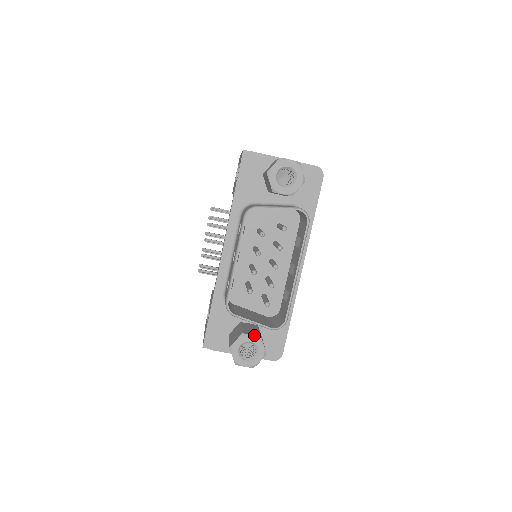
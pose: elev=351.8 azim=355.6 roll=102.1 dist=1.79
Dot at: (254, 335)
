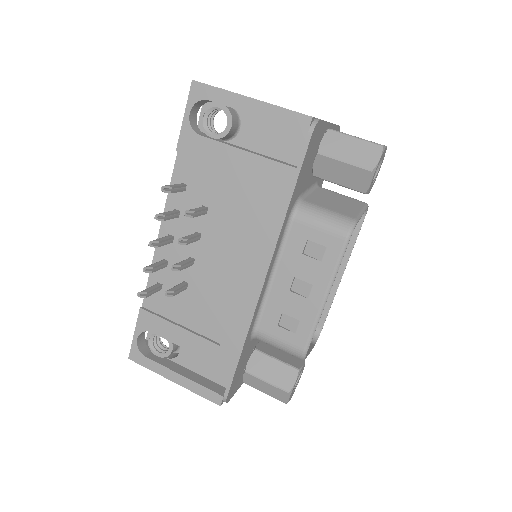
Dot at: (303, 362)
